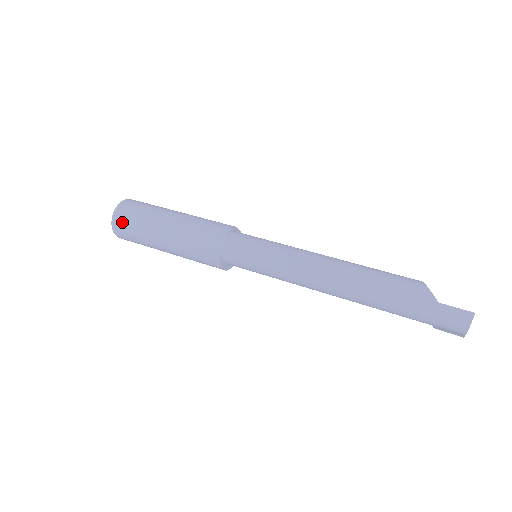
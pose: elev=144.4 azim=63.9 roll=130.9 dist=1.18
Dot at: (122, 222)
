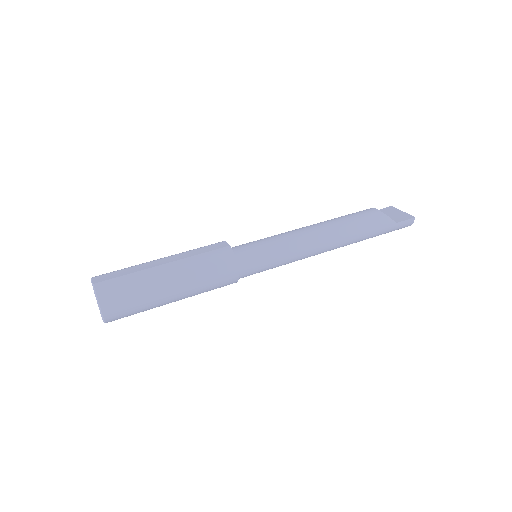
Dot at: (119, 314)
